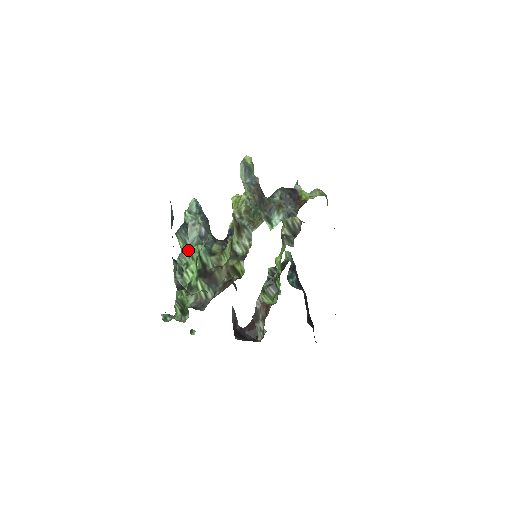
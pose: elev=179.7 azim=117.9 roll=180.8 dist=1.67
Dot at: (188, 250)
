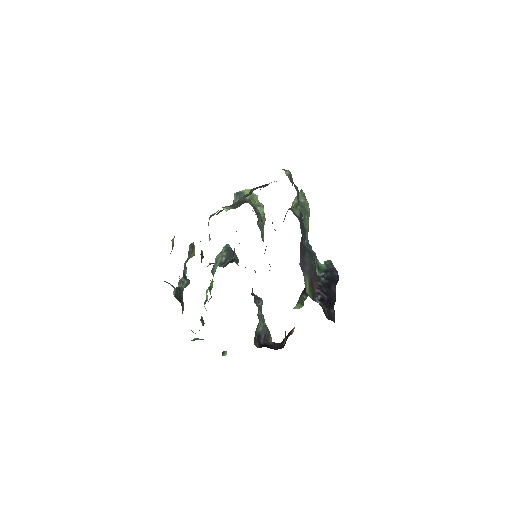
Dot at: occluded
